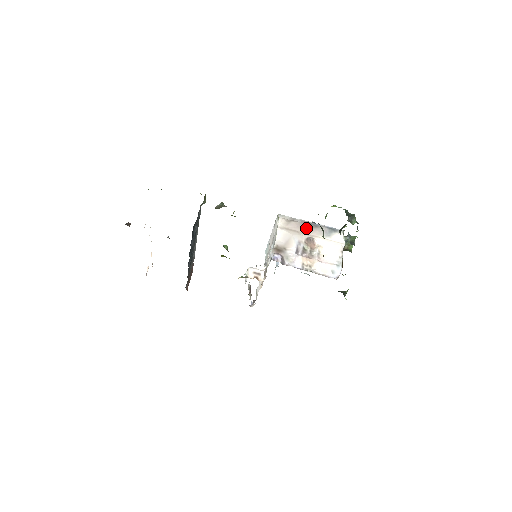
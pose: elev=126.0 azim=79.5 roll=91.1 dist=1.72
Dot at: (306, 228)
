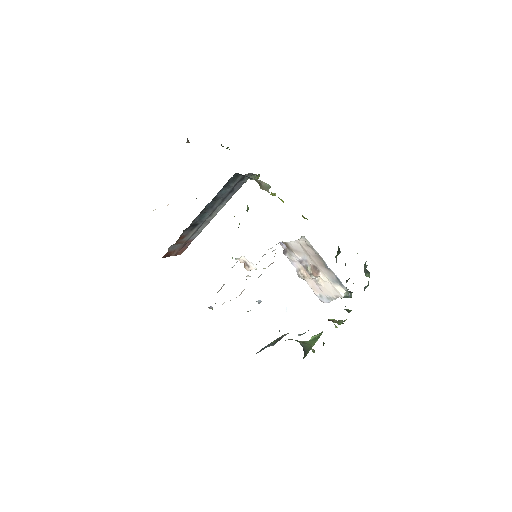
Dot at: (318, 261)
